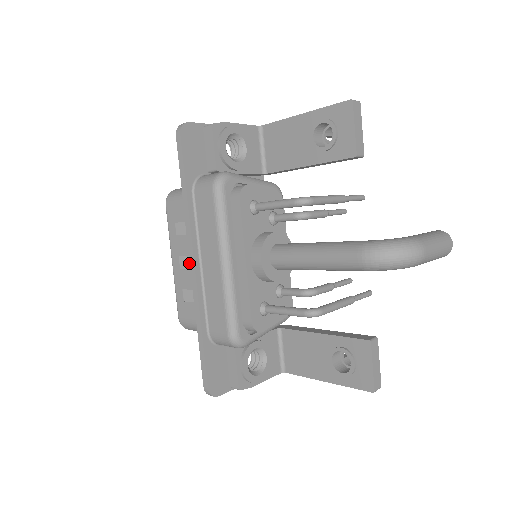
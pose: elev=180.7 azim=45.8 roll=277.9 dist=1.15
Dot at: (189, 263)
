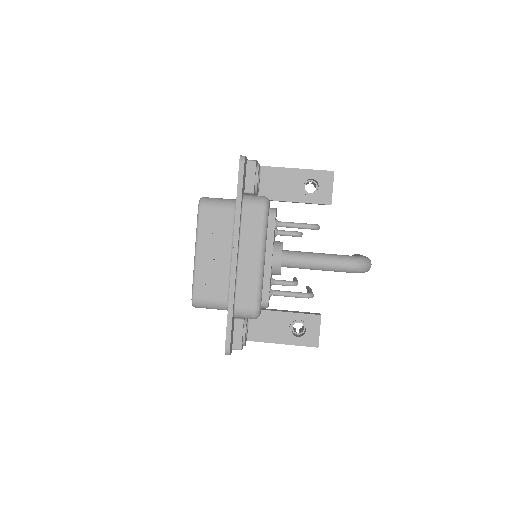
Dot at: (216, 255)
